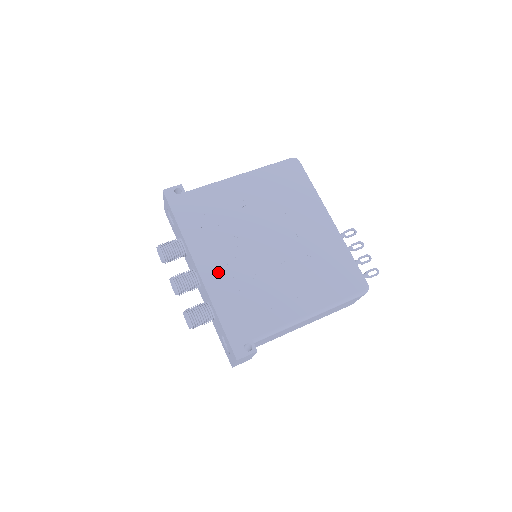
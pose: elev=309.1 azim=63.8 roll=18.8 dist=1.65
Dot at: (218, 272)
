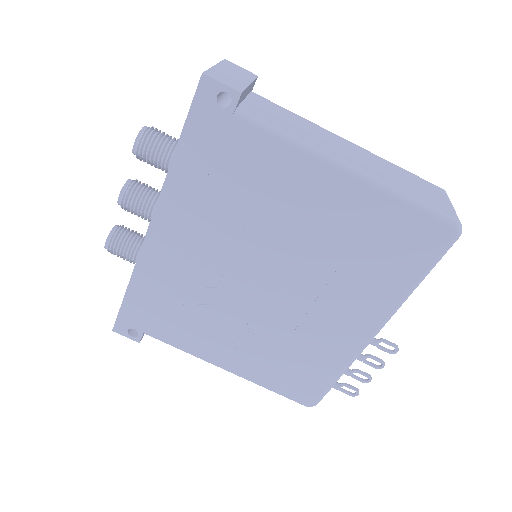
Dot at: (171, 252)
